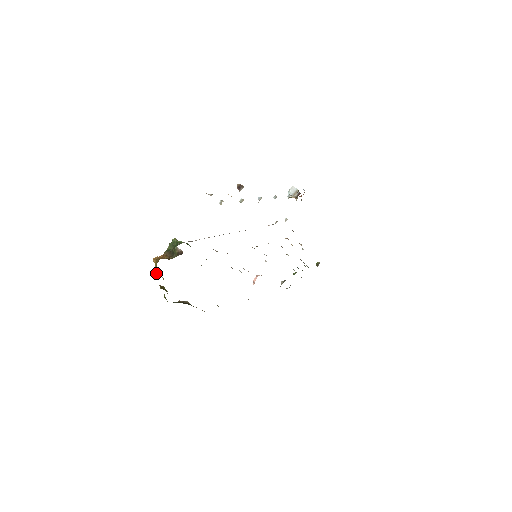
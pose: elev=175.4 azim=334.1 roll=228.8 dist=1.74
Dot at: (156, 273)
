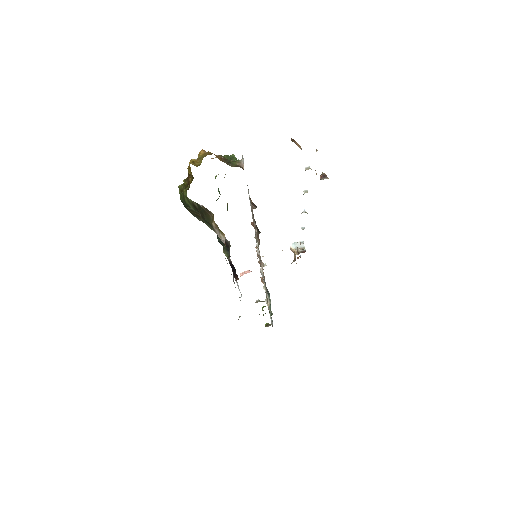
Dot at: (195, 163)
